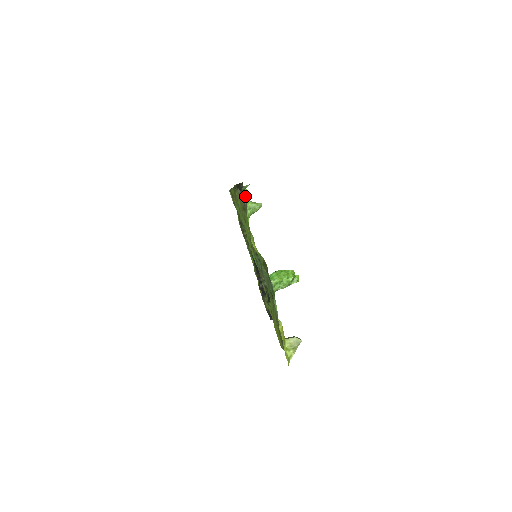
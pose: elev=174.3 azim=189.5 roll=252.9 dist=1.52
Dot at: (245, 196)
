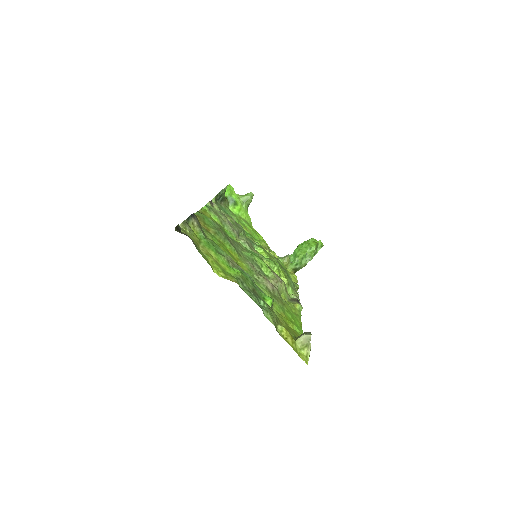
Dot at: (233, 194)
